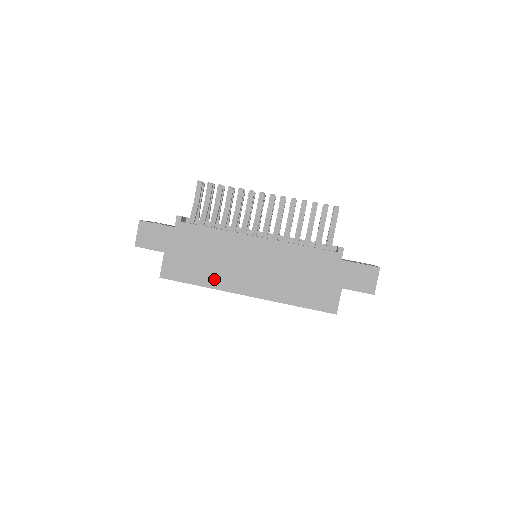
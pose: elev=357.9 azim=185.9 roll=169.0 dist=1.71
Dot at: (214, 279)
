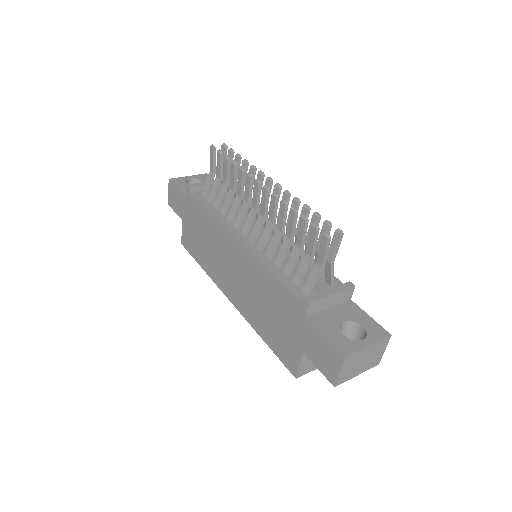
Dot at: (210, 267)
